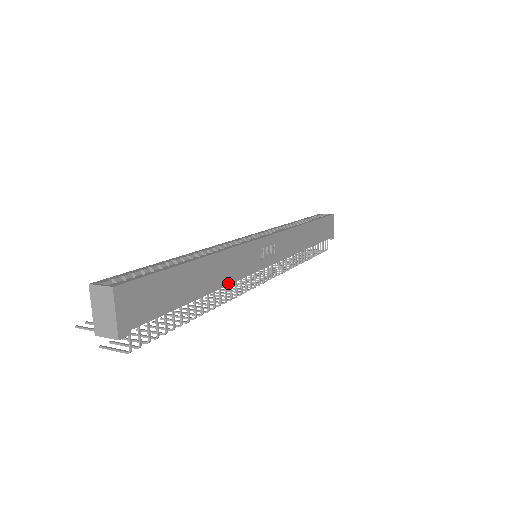
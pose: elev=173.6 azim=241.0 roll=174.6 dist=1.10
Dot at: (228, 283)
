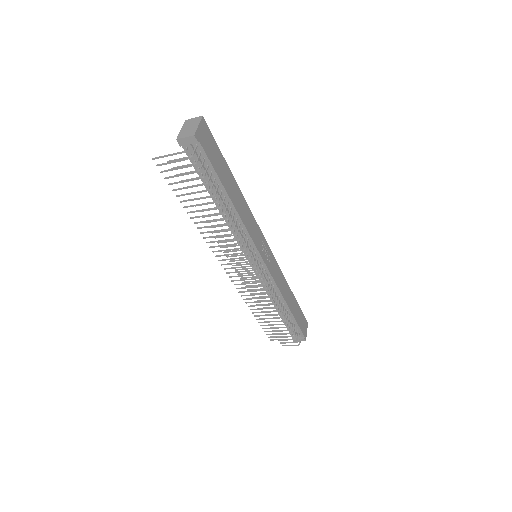
Dot at: (243, 221)
